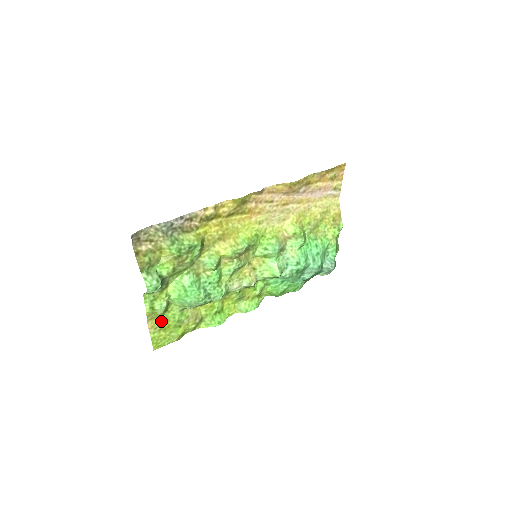
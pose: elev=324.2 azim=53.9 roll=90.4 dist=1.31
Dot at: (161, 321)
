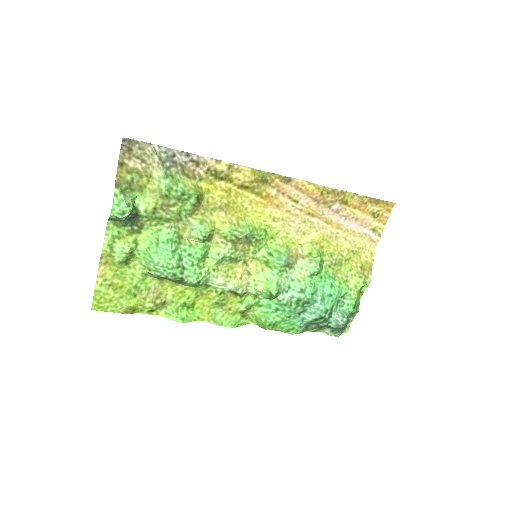
Dot at: (115, 274)
